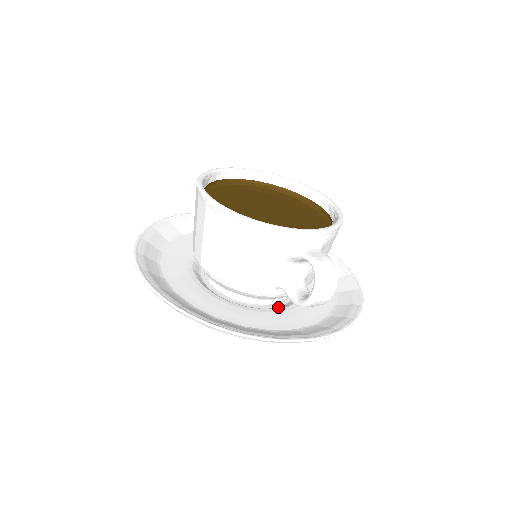
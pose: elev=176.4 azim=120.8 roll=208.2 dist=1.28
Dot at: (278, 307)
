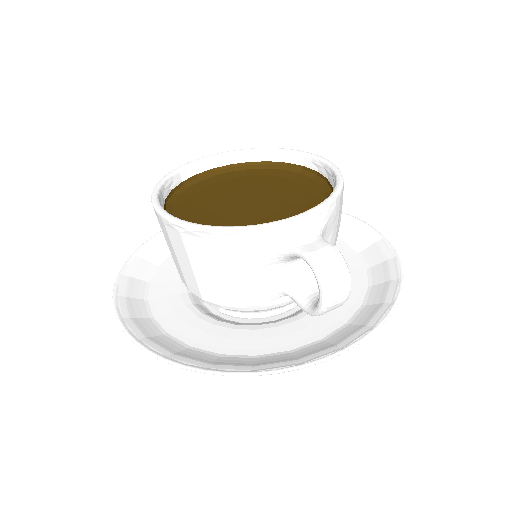
Dot at: (297, 311)
